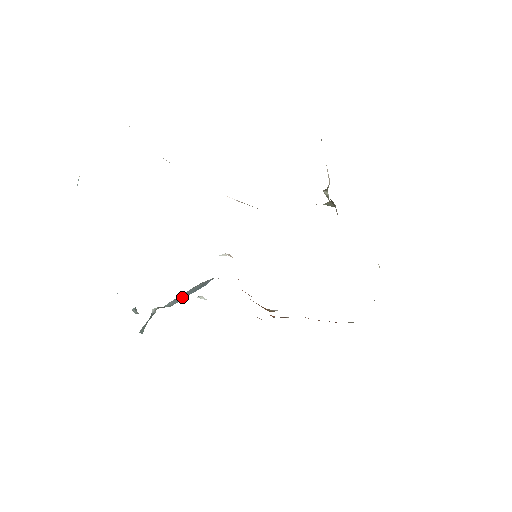
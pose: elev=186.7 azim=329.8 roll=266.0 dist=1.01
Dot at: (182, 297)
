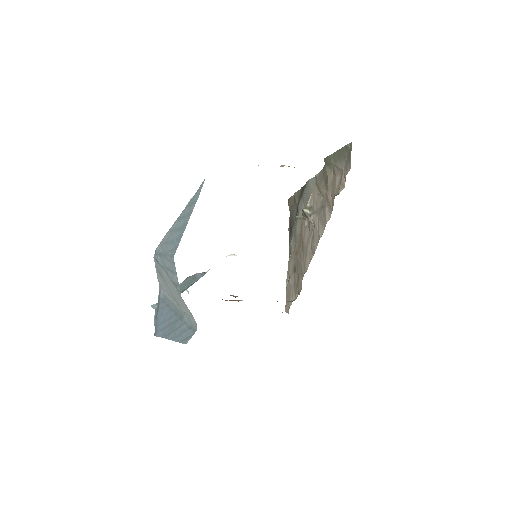
Dot at: occluded
